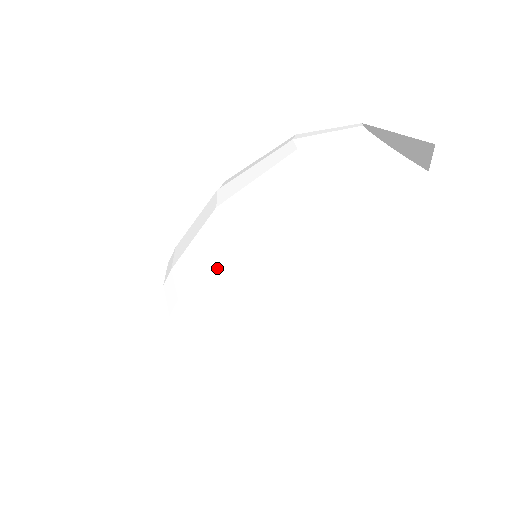
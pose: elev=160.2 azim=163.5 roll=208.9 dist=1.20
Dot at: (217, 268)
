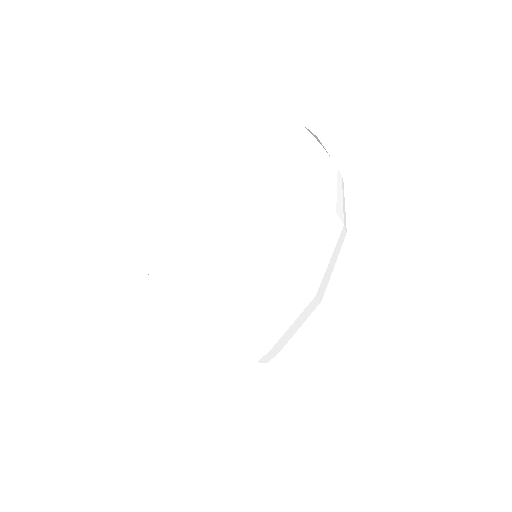
Dot at: (272, 289)
